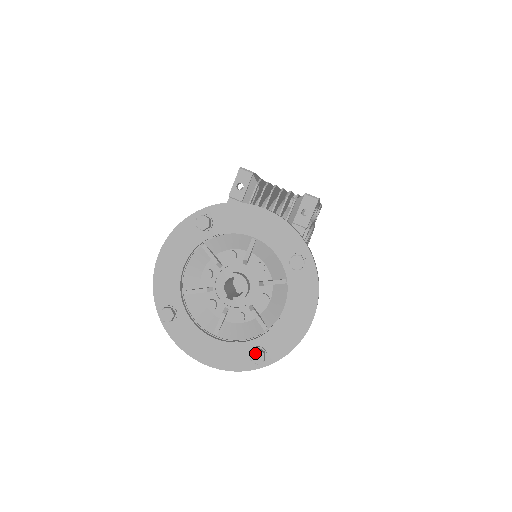
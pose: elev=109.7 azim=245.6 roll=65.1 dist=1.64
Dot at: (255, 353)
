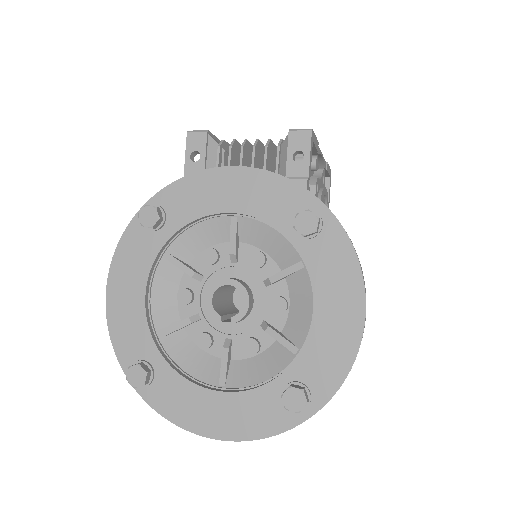
Dot at: (288, 394)
